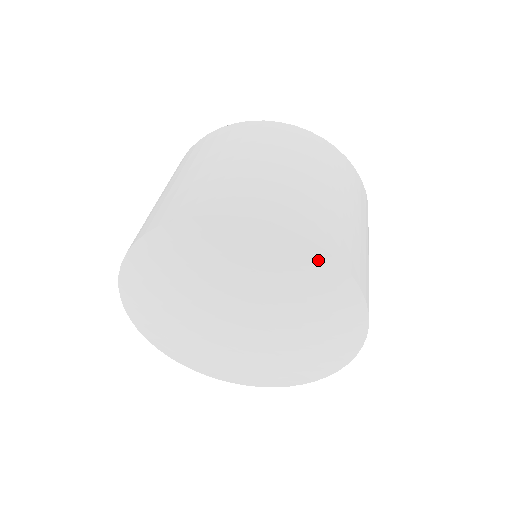
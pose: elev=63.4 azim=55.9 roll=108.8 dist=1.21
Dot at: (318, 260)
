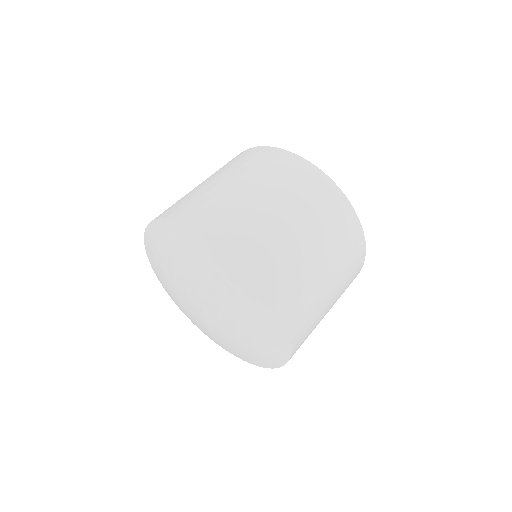
Dot at: (282, 353)
